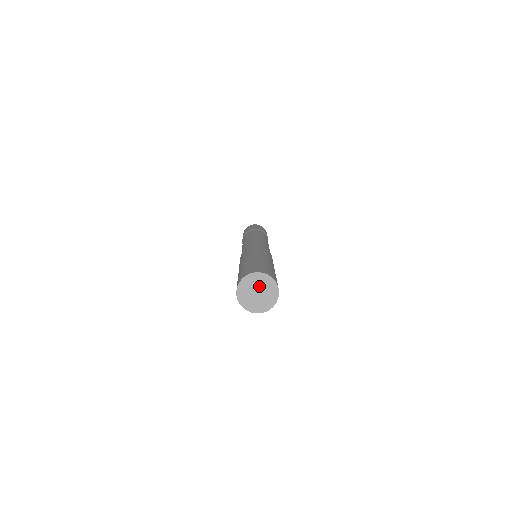
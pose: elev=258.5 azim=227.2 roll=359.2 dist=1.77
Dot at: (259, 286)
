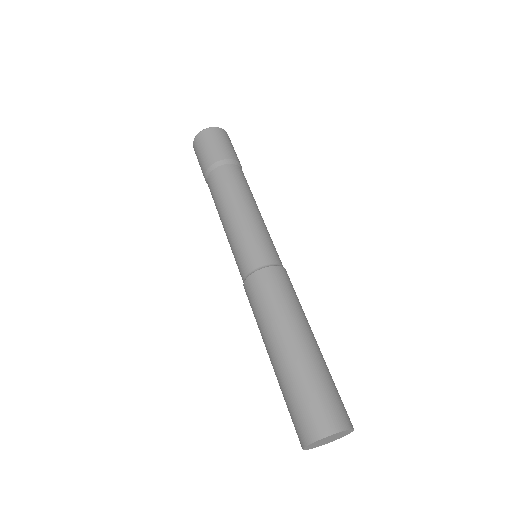
Dot at: (334, 437)
